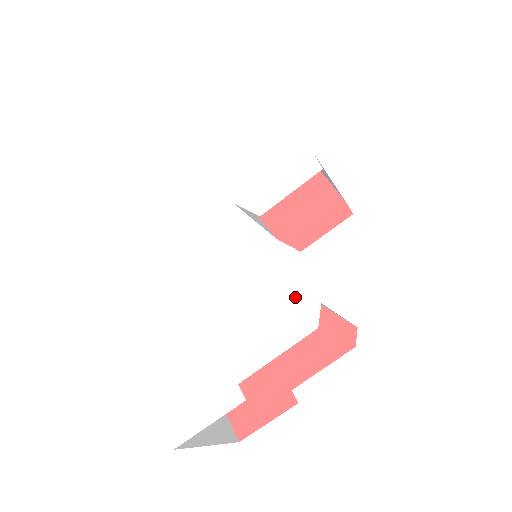
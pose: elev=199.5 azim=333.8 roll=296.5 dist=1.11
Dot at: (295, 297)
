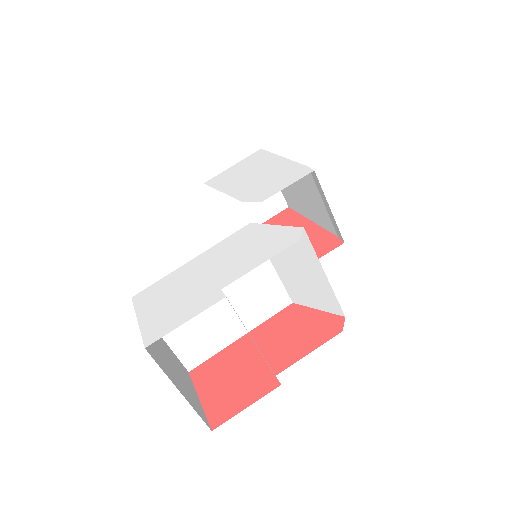
Dot at: (282, 230)
